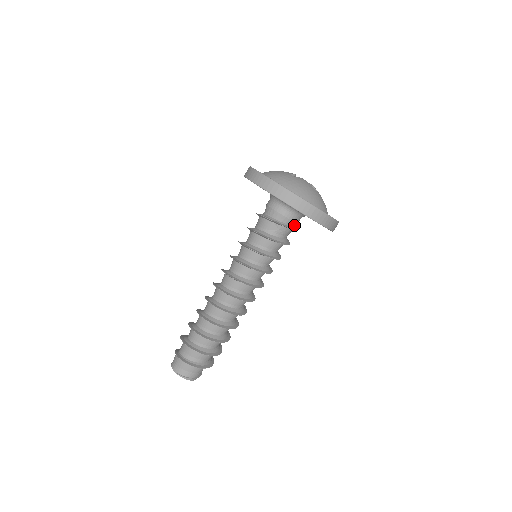
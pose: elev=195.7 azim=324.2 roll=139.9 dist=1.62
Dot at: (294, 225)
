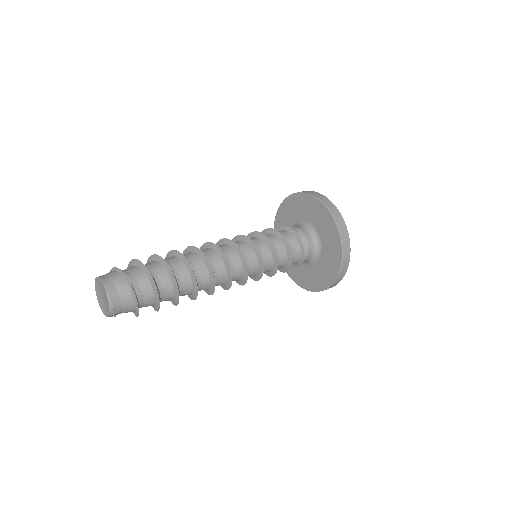
Dot at: occluded
